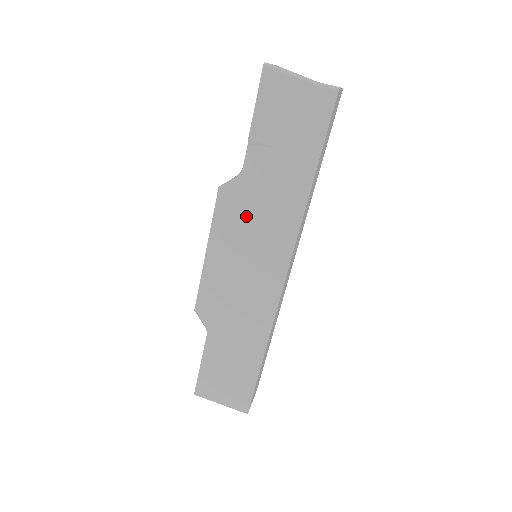
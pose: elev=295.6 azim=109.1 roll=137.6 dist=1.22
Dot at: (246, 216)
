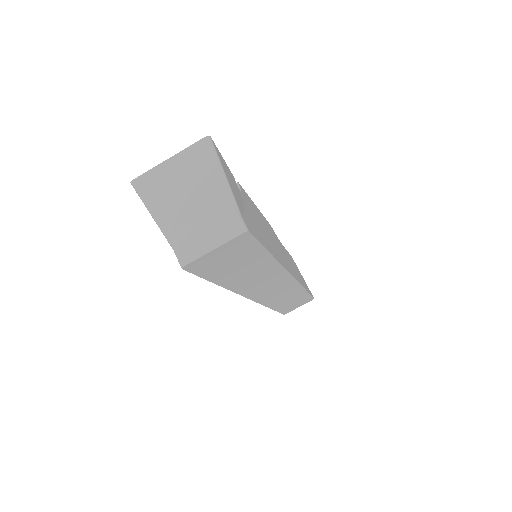
Dot at: occluded
